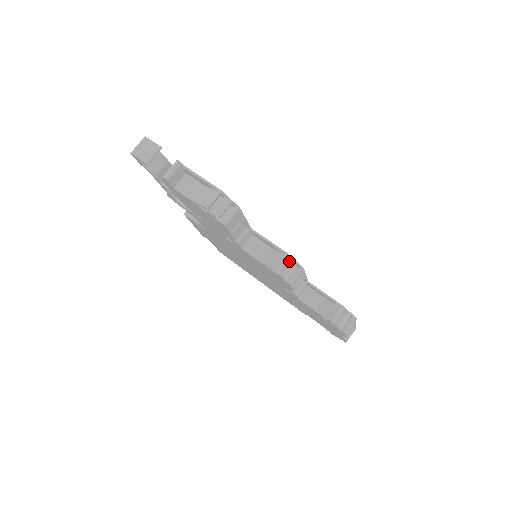
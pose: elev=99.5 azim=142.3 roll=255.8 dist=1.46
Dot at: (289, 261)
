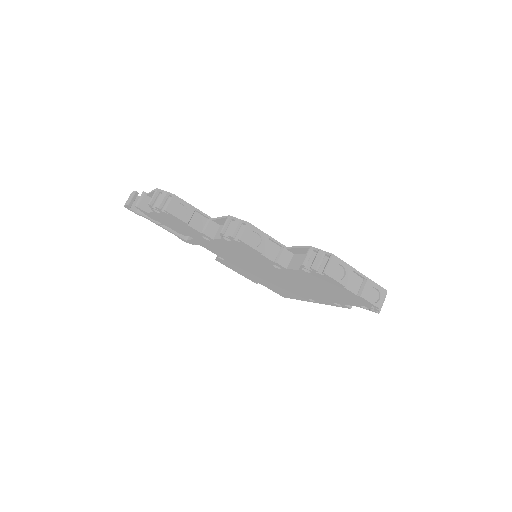
Dot at: (234, 222)
